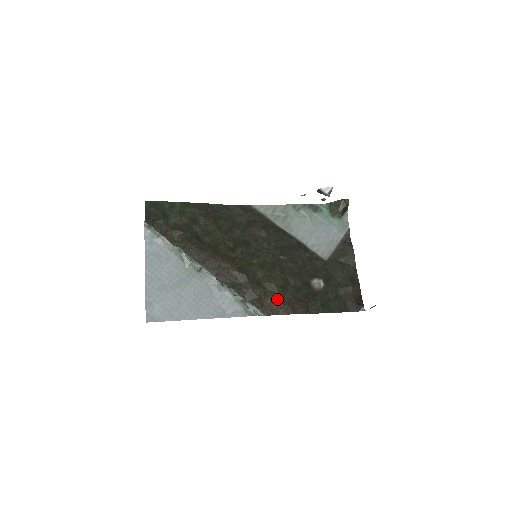
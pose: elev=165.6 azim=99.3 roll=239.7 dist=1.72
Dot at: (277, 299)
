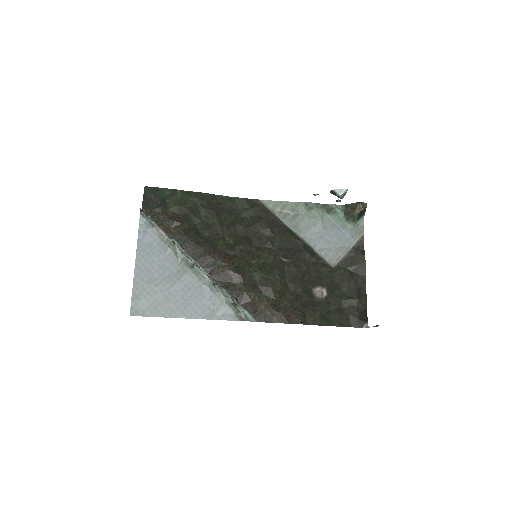
Dot at: (272, 305)
